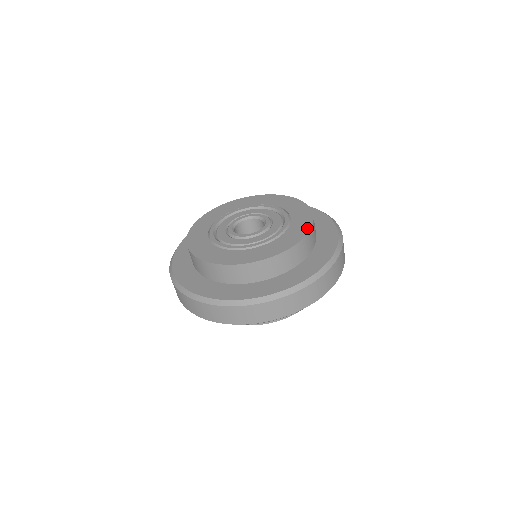
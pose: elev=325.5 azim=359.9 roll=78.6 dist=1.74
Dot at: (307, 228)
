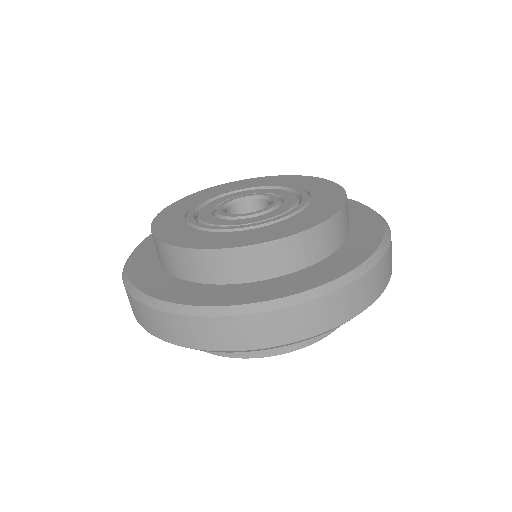
Dot at: (339, 203)
